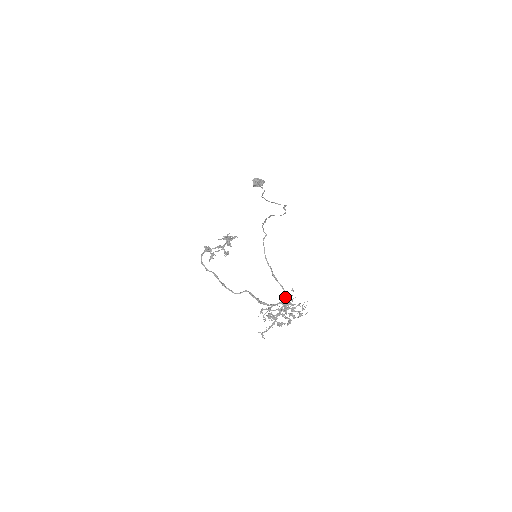
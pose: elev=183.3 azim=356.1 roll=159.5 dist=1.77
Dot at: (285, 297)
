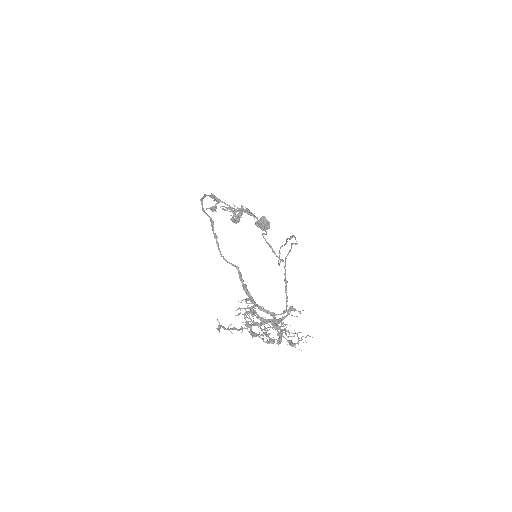
Dot at: (287, 311)
